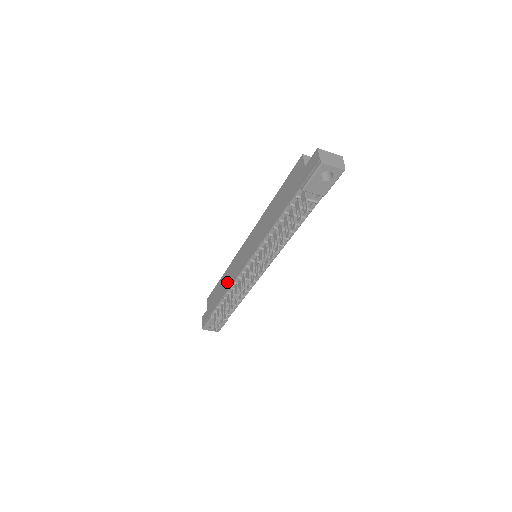
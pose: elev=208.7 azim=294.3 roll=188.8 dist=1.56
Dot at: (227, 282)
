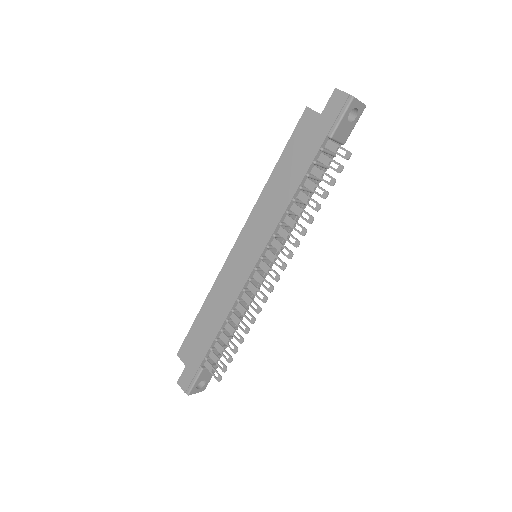
Dot at: (219, 308)
